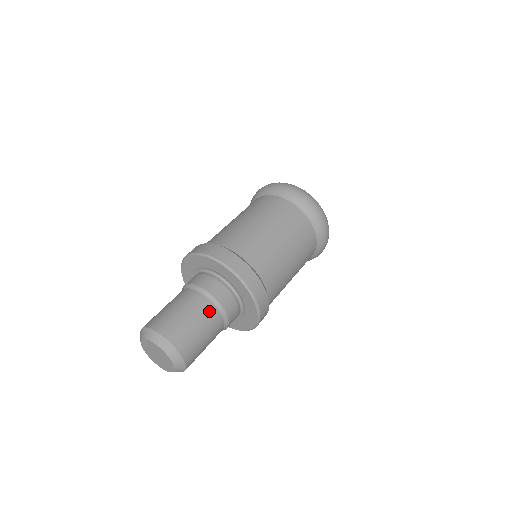
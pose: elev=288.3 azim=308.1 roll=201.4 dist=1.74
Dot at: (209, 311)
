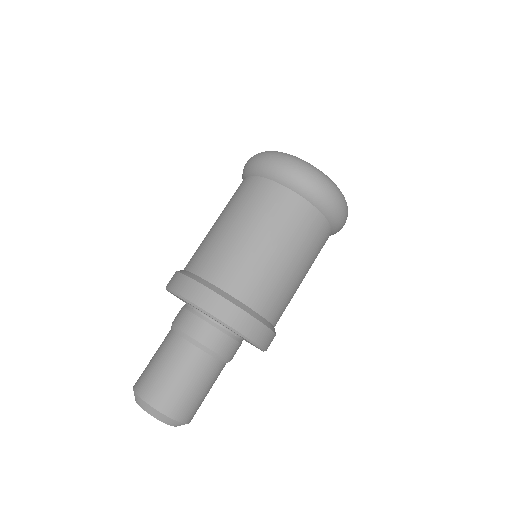
Dot at: (214, 370)
